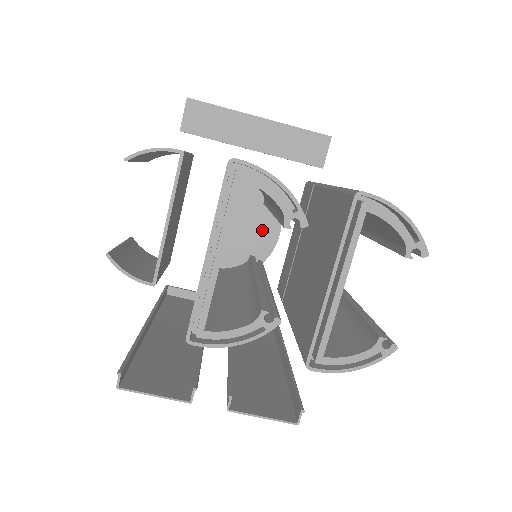
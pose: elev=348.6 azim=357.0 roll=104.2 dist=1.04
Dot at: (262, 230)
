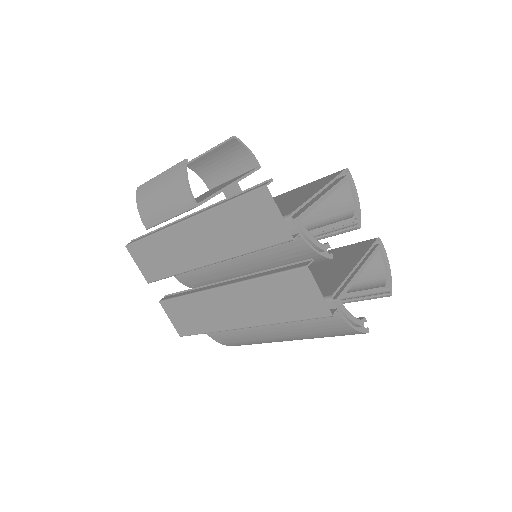
Dot at: occluded
